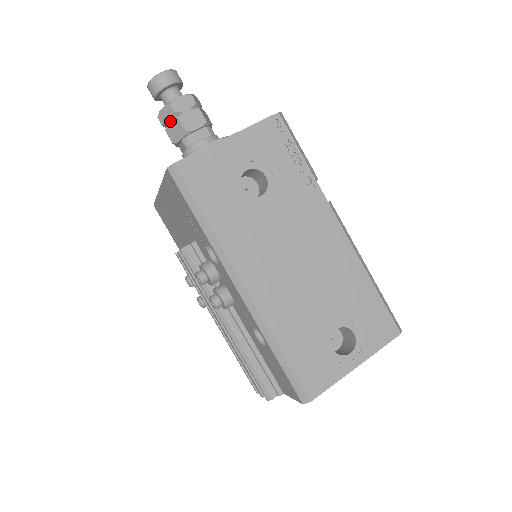
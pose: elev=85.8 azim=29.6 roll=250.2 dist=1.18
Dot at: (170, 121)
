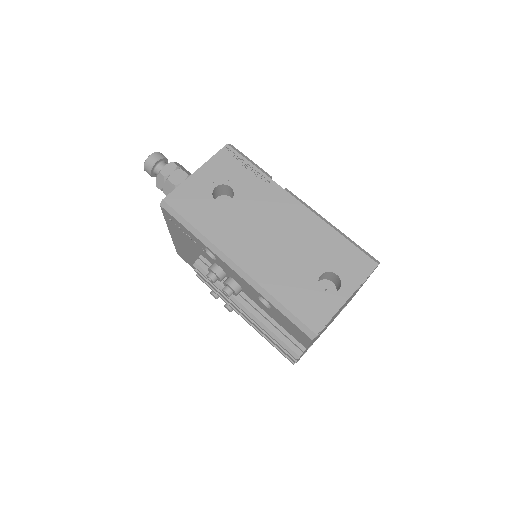
Dot at: (164, 184)
